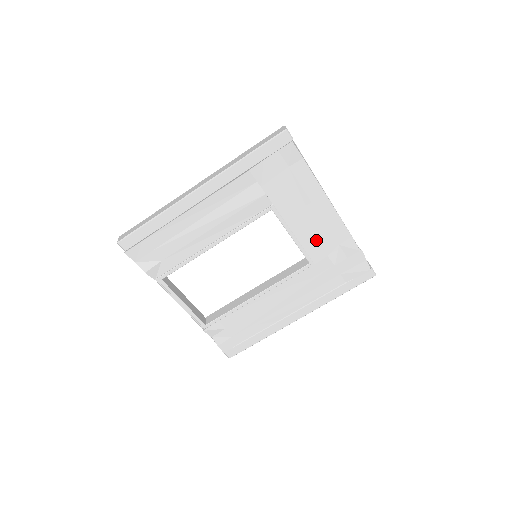
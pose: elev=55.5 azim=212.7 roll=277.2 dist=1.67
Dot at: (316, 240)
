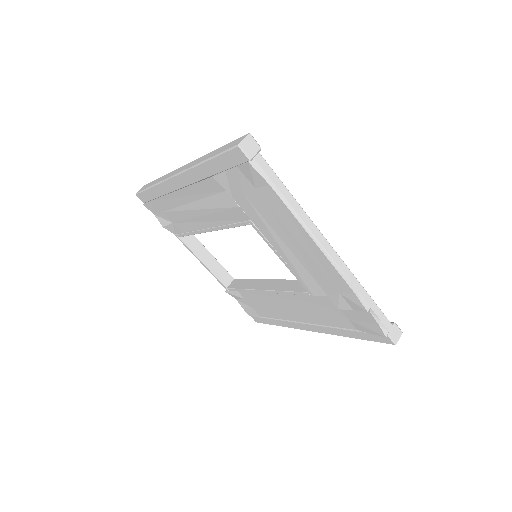
Dot at: (310, 275)
